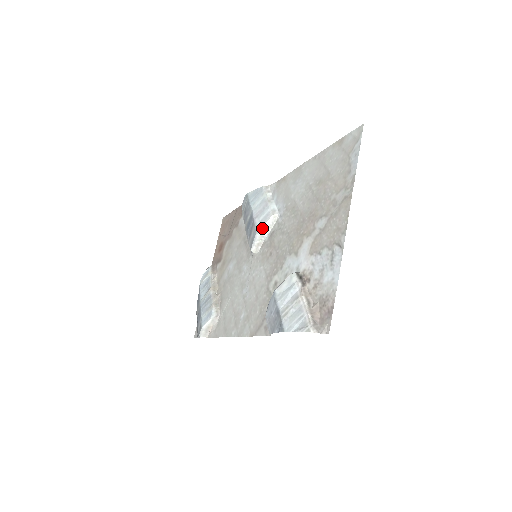
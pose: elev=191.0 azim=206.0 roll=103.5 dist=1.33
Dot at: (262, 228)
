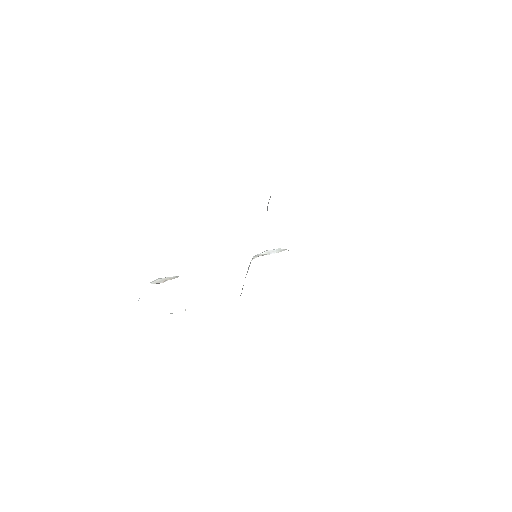
Dot at: (273, 250)
